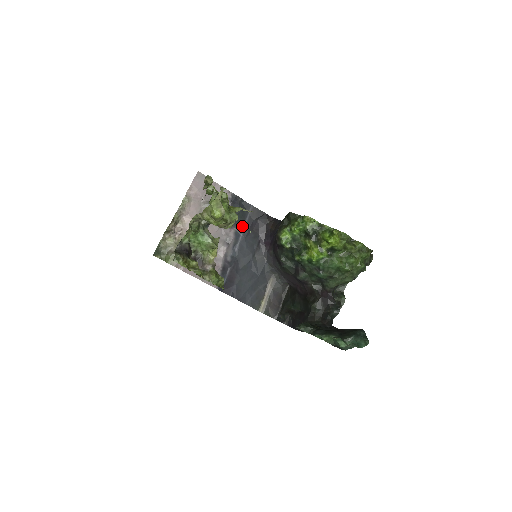
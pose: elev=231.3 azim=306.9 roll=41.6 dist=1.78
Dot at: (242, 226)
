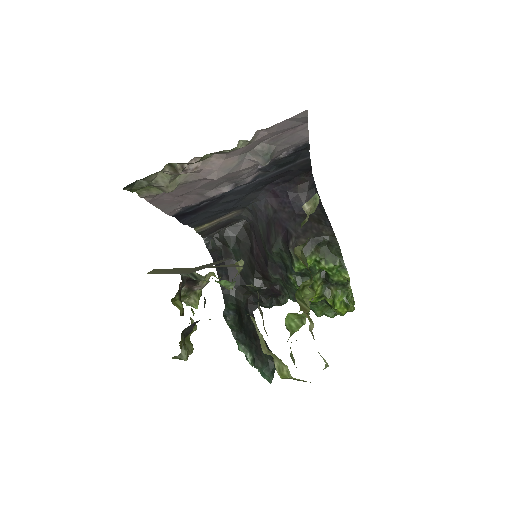
Dot at: (272, 172)
